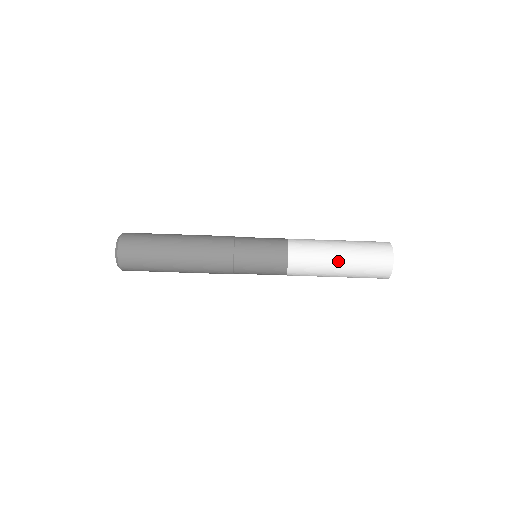
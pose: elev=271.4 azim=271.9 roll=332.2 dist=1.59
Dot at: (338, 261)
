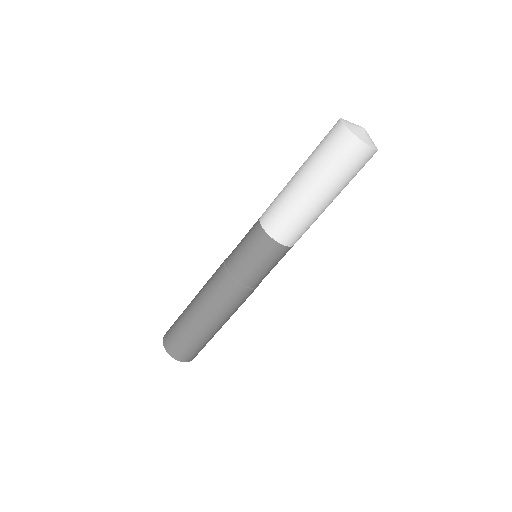
Dot at: (303, 187)
